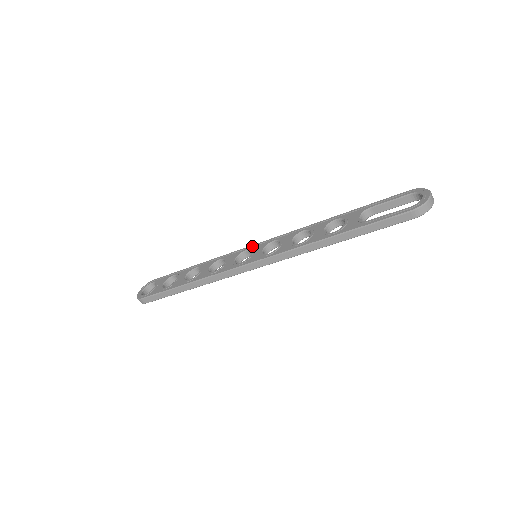
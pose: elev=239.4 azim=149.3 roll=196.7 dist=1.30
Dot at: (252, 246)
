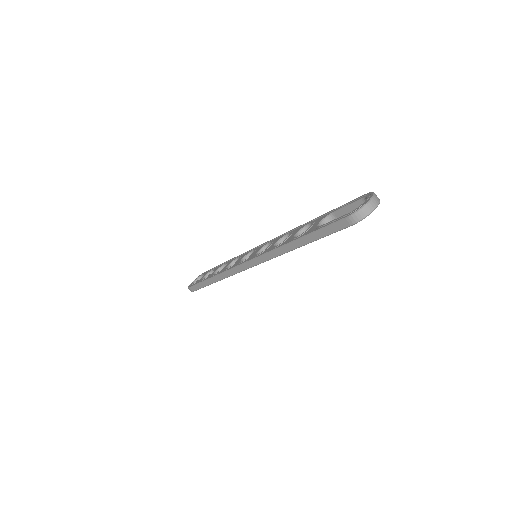
Dot at: (258, 246)
